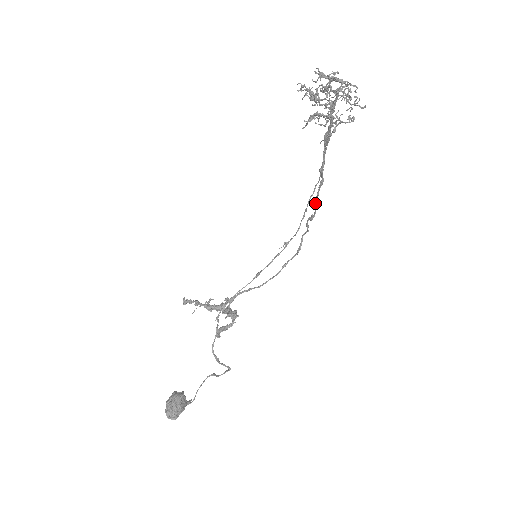
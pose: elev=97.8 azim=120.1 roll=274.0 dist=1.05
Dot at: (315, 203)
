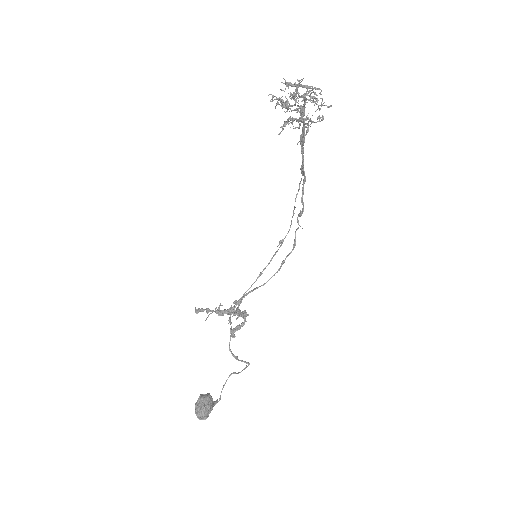
Dot at: (302, 200)
